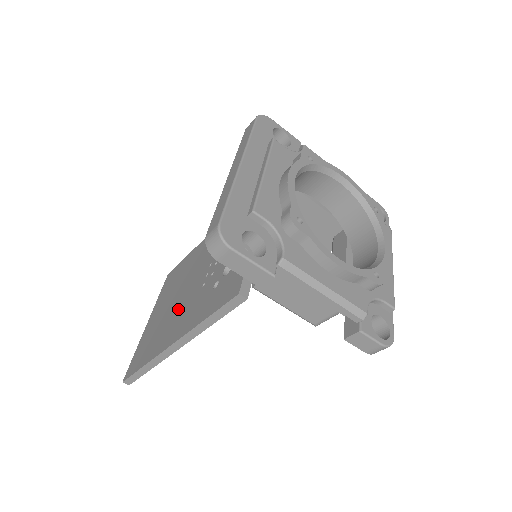
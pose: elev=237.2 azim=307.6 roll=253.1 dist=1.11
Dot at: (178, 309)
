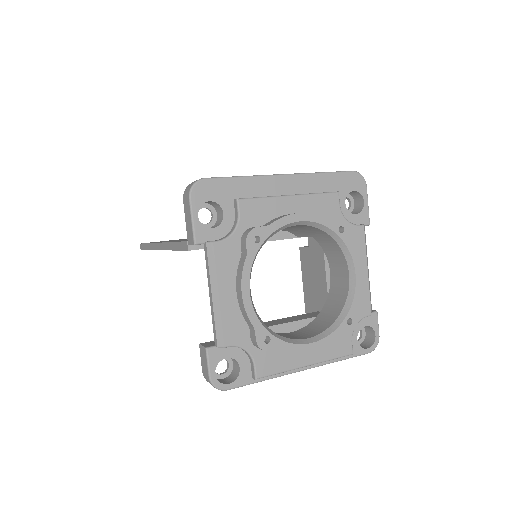
Dot at: occluded
